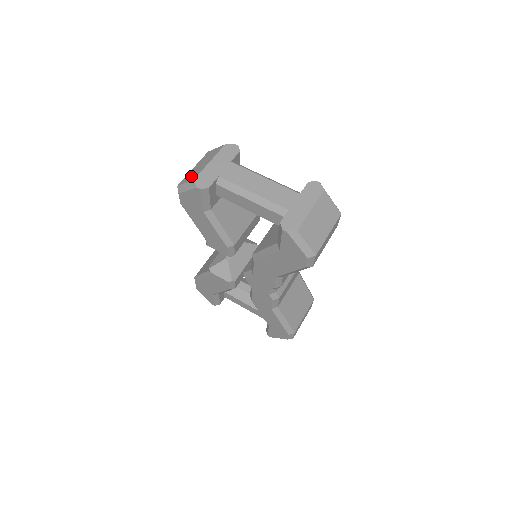
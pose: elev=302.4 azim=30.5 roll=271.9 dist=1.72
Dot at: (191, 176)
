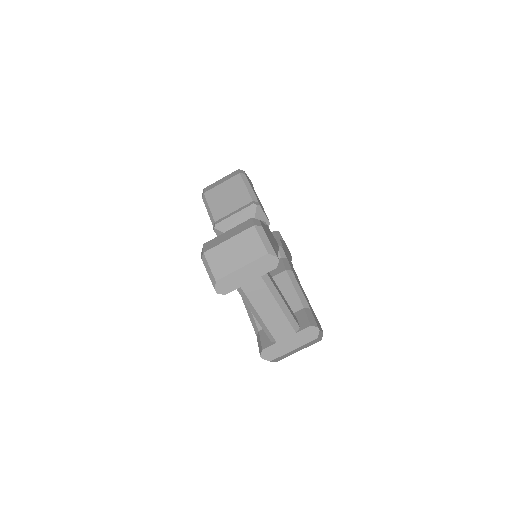
Dot at: (219, 263)
